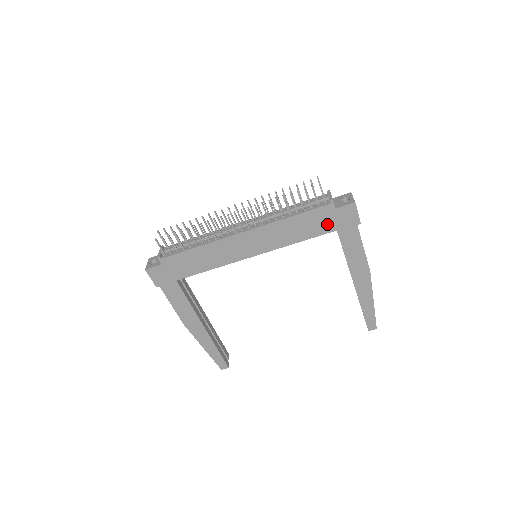
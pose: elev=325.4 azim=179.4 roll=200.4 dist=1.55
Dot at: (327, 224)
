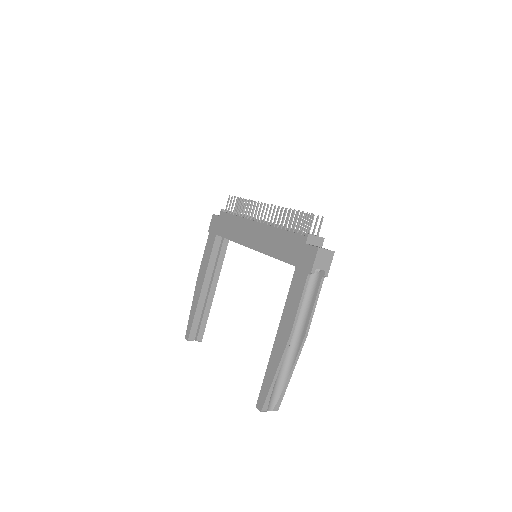
Dot at: (295, 255)
